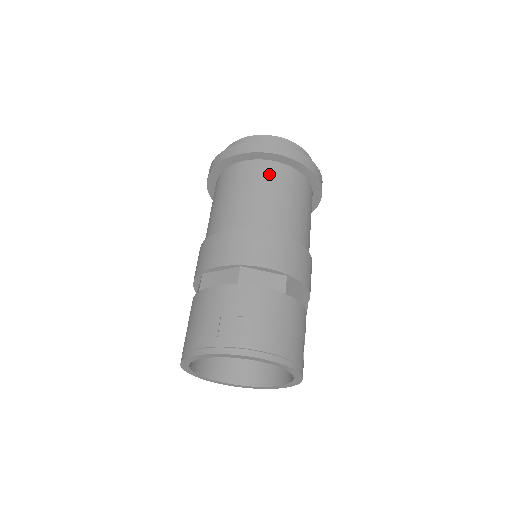
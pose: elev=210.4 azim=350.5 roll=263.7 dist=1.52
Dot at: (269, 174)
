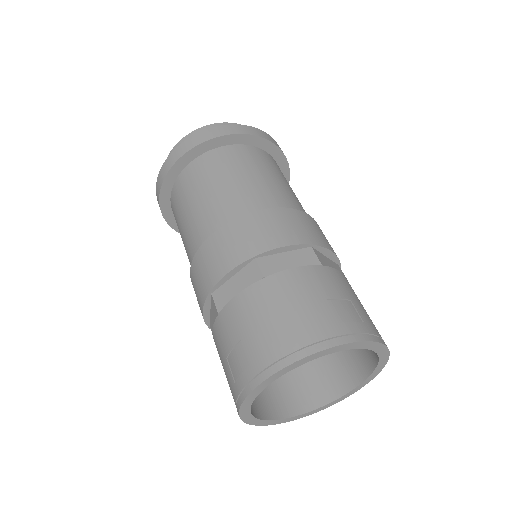
Dot at: (273, 163)
